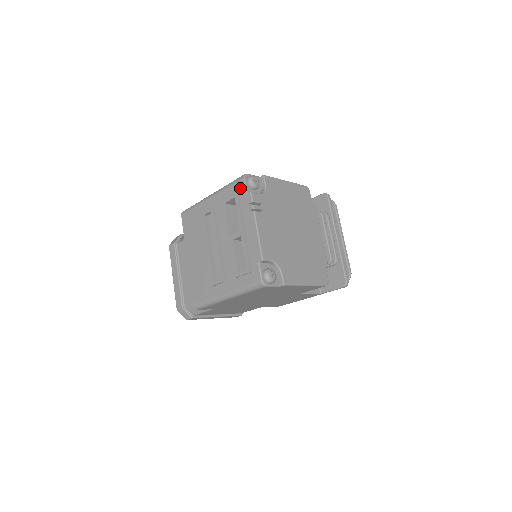
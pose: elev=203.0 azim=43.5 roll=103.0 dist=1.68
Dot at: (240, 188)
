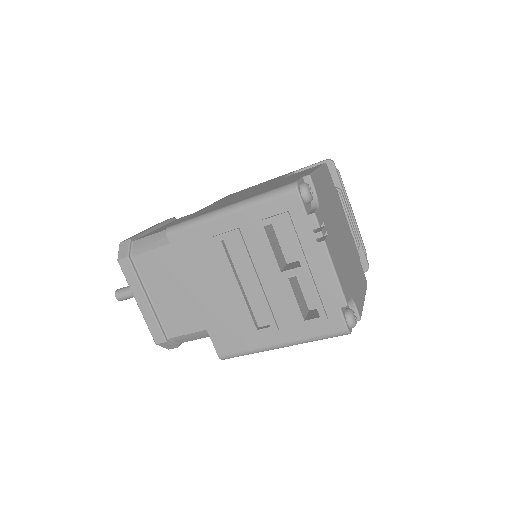
Dot at: (292, 206)
